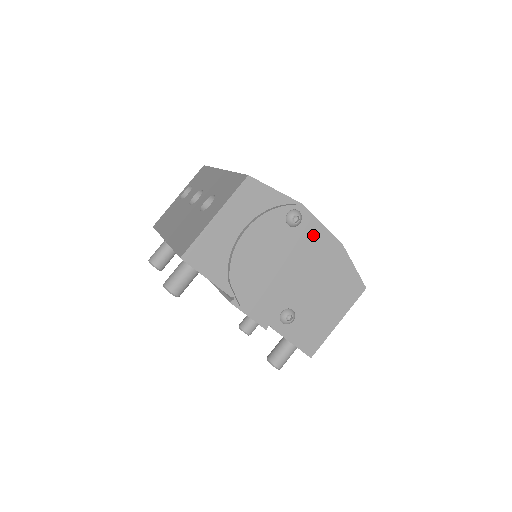
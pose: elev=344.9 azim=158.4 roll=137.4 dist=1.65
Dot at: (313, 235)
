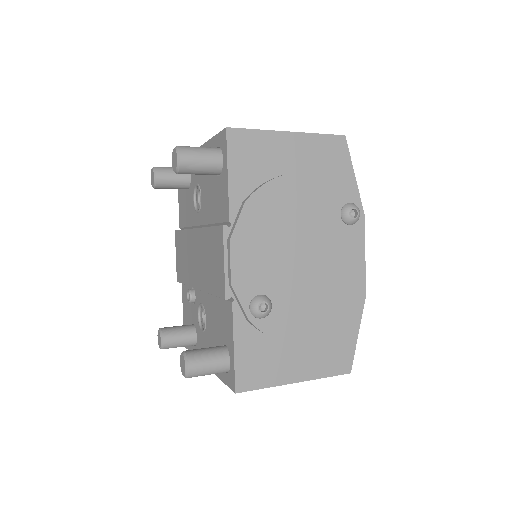
Dot at: (352, 251)
